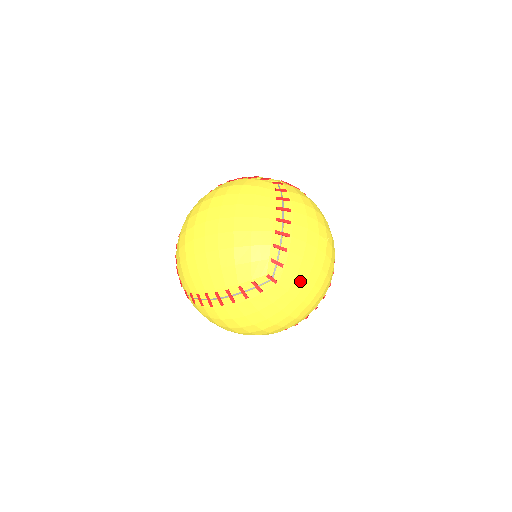
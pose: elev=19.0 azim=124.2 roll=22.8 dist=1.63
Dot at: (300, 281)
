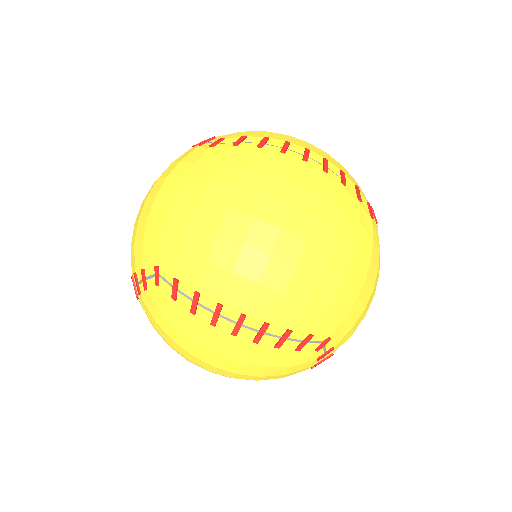
Dot at: (377, 257)
